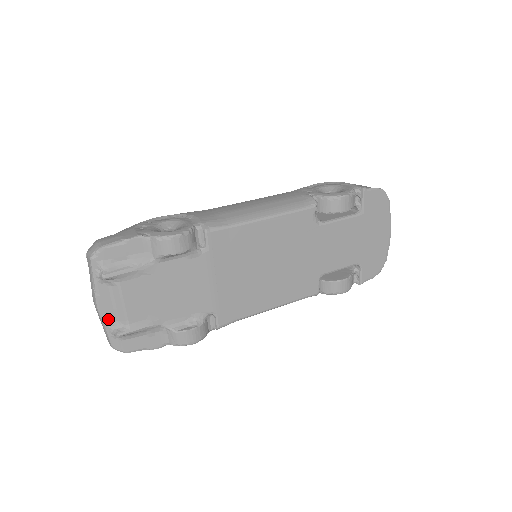
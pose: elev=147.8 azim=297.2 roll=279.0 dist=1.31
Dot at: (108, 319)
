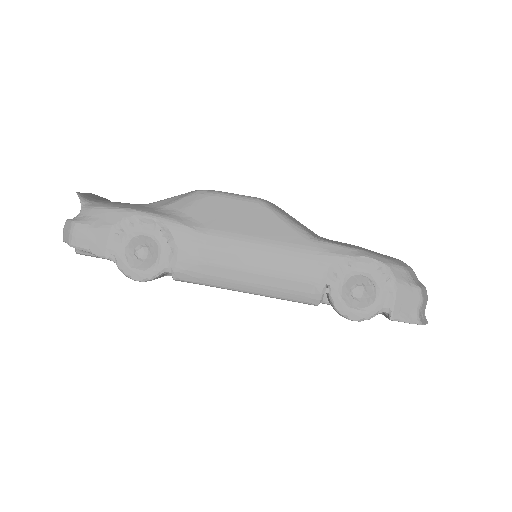
Dot at: occluded
